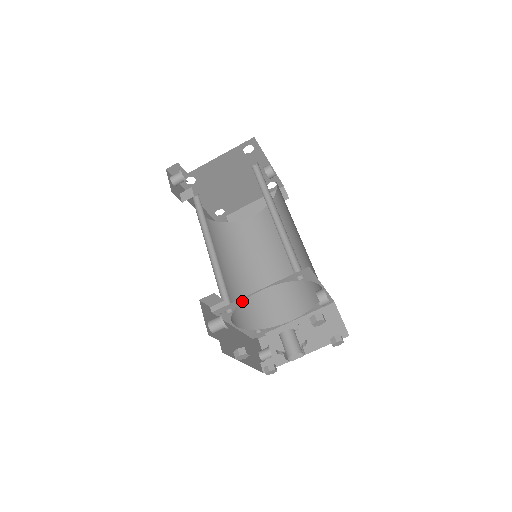
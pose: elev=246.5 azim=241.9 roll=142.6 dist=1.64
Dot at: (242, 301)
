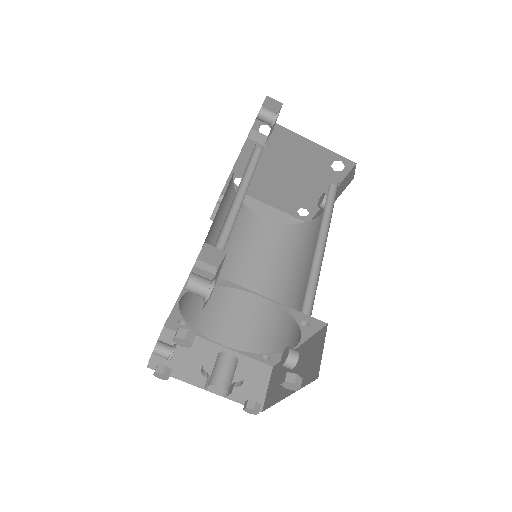
Dot at: occluded
